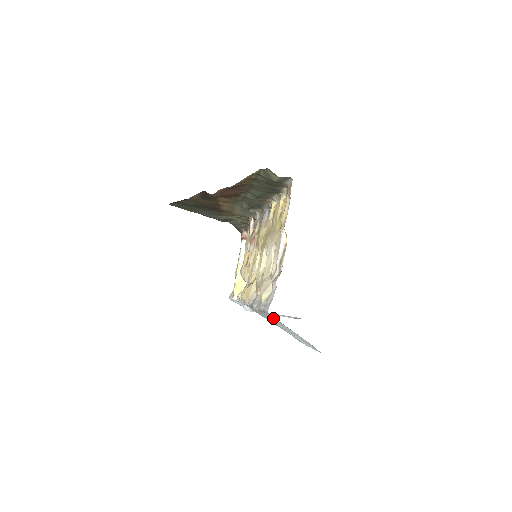
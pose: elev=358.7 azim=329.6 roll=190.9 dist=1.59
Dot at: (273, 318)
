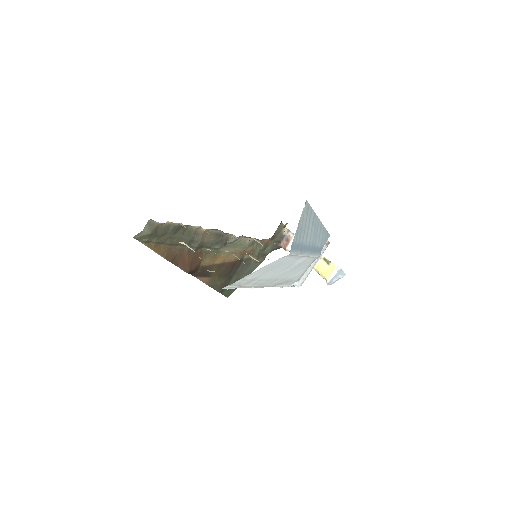
Dot at: (237, 284)
